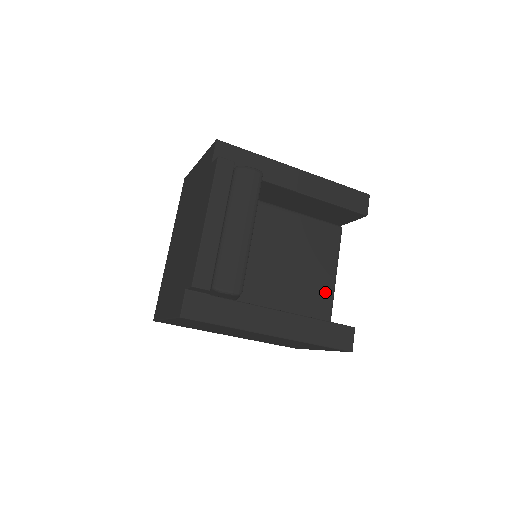
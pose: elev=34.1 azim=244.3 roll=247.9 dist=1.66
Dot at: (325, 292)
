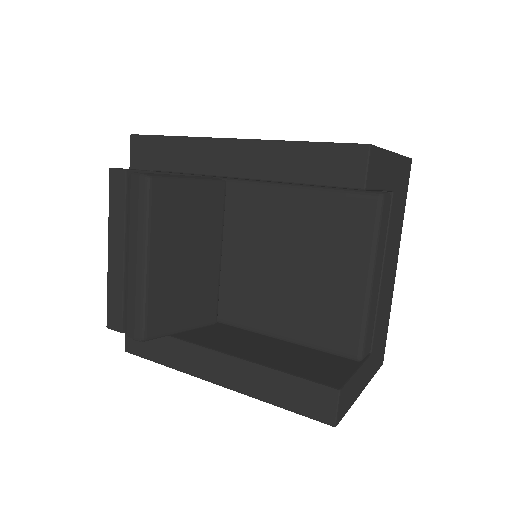
Dot at: (349, 310)
